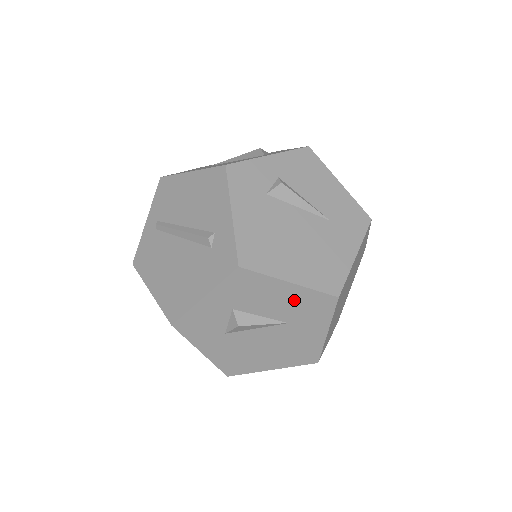
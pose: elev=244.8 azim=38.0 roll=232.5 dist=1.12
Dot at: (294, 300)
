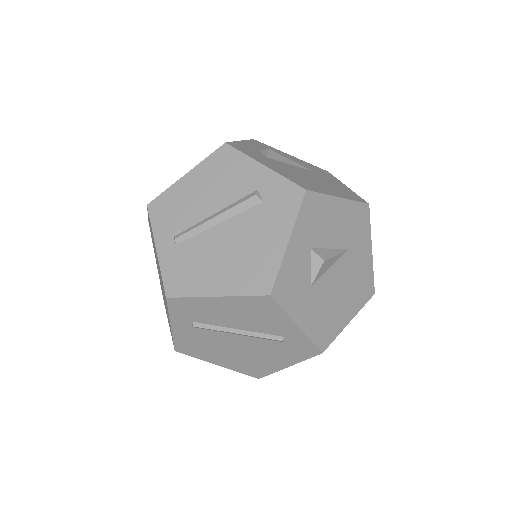
Dot at: (346, 218)
